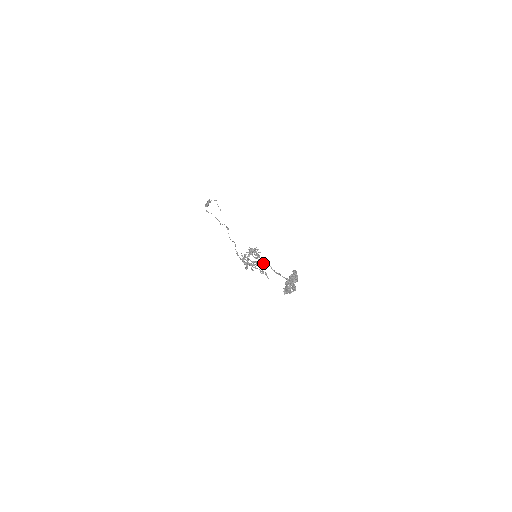
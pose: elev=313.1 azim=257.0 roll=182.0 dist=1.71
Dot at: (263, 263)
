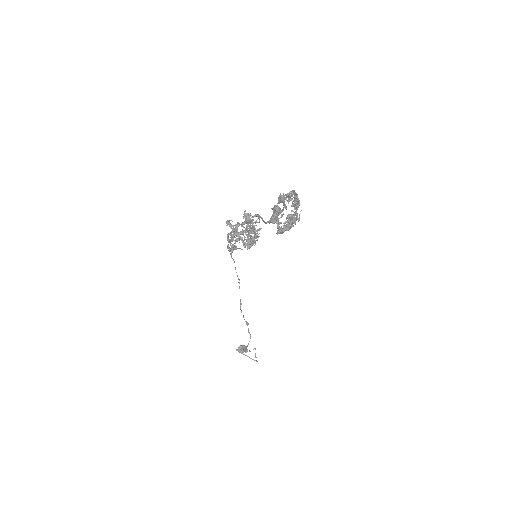
Dot at: (254, 216)
